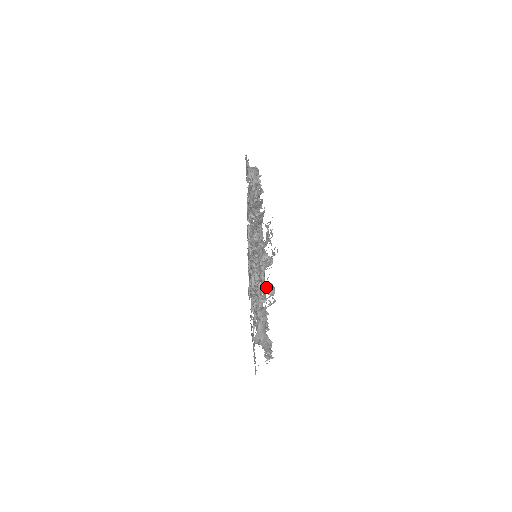
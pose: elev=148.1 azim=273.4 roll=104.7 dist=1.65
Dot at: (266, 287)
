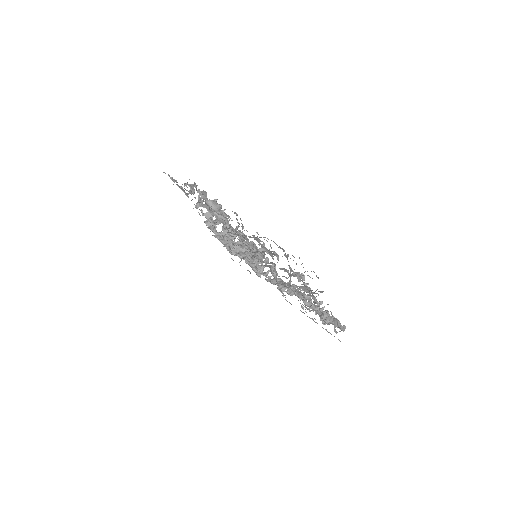
Dot at: (311, 290)
